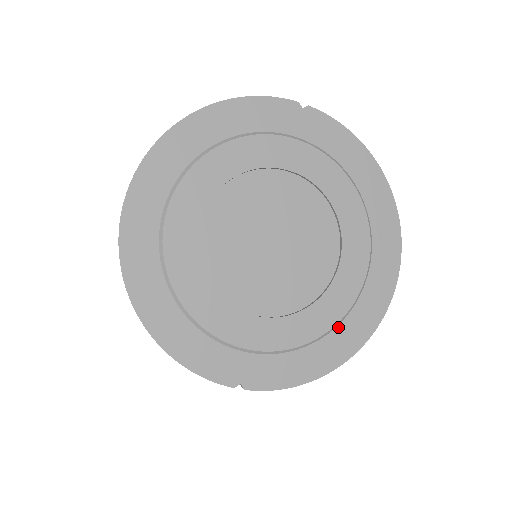
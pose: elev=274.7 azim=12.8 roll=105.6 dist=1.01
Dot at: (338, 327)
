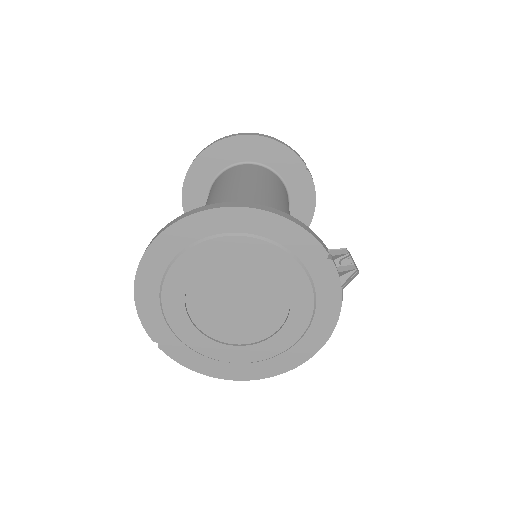
Dot at: (232, 363)
